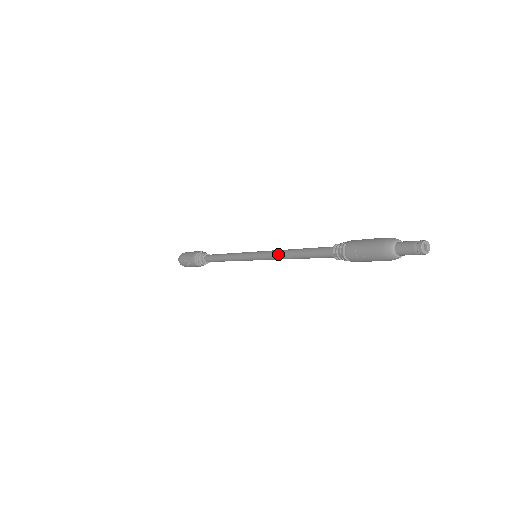
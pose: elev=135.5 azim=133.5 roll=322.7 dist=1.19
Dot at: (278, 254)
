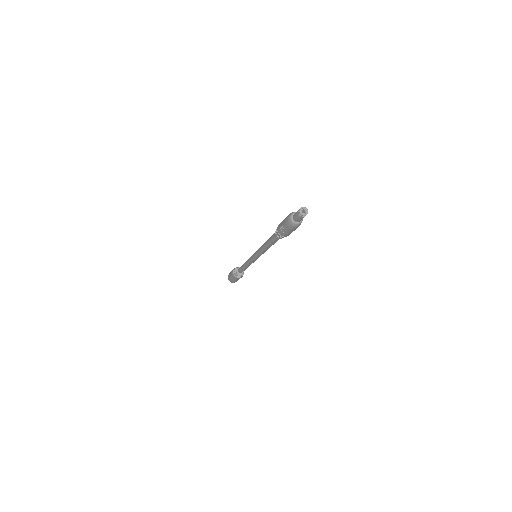
Dot at: (260, 248)
